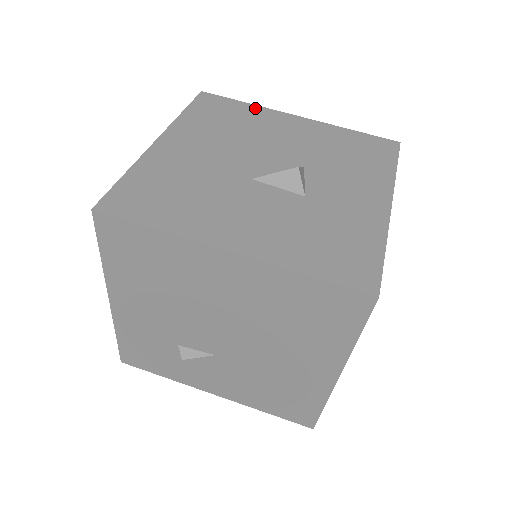
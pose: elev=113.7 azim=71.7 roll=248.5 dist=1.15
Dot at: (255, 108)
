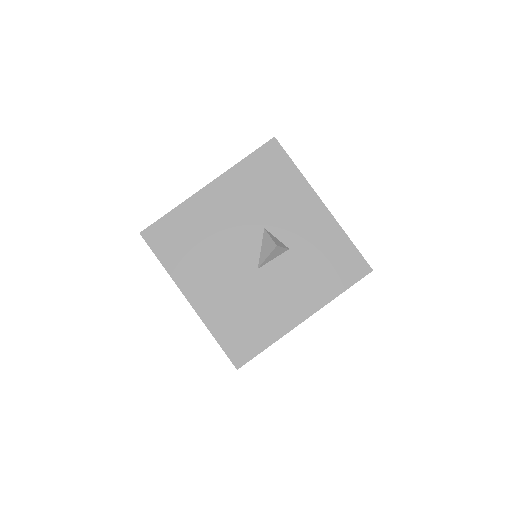
Dot at: (182, 209)
